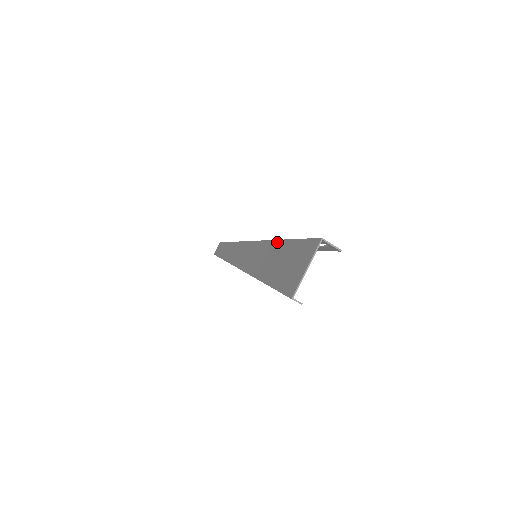
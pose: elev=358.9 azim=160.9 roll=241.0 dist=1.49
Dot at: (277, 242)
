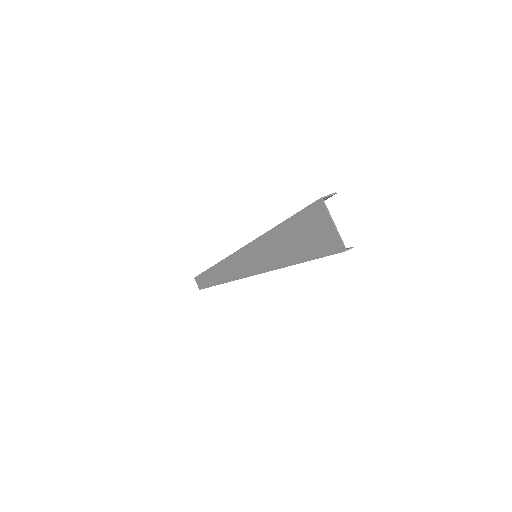
Dot at: (272, 232)
